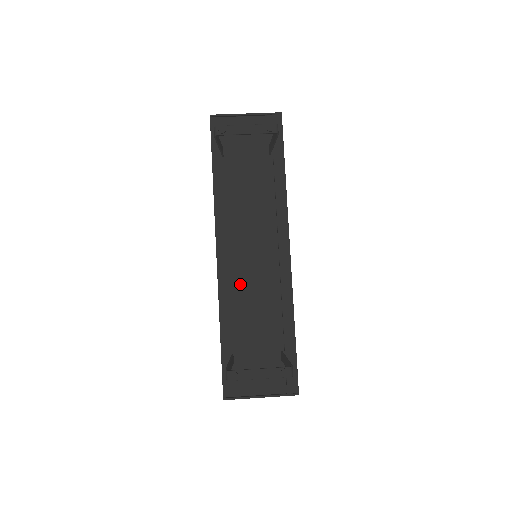
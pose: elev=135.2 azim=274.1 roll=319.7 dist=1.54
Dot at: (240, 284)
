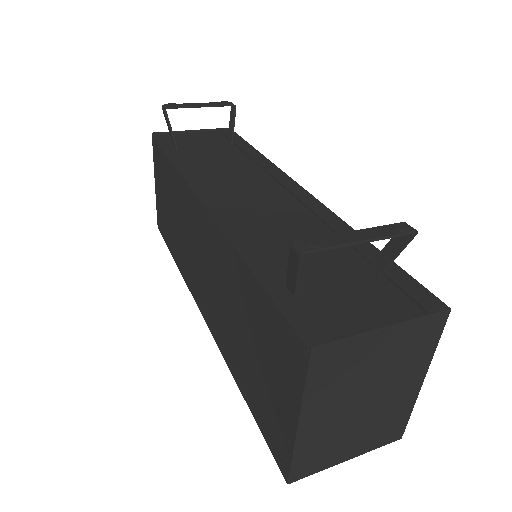
Dot at: (252, 219)
